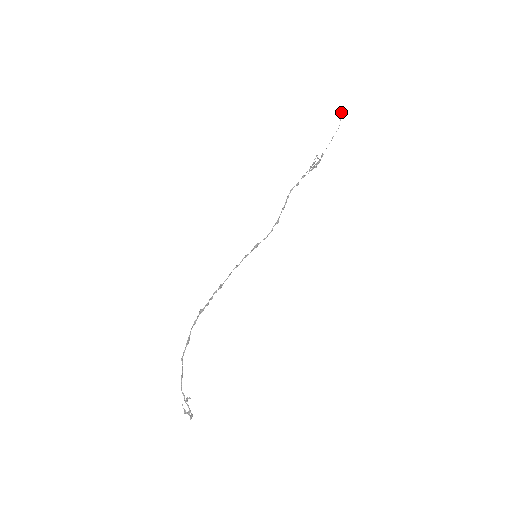
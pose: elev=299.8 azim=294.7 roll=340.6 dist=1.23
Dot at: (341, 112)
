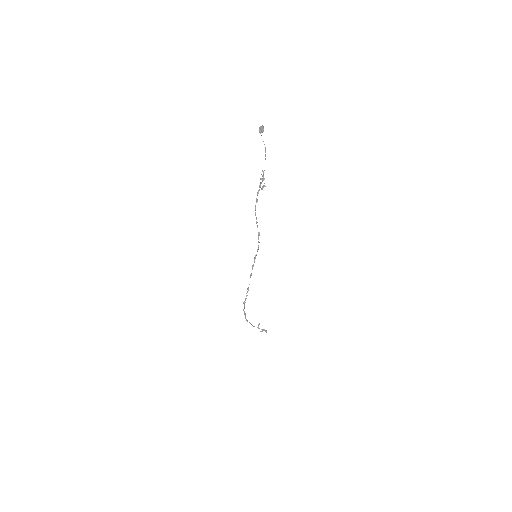
Dot at: (259, 132)
